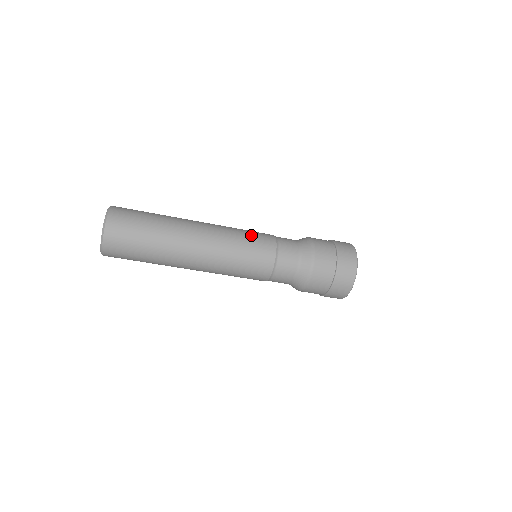
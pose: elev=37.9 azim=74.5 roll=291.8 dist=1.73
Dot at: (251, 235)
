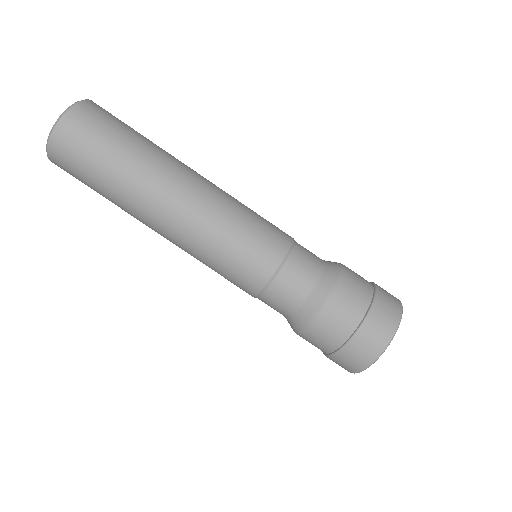
Dot at: (262, 217)
